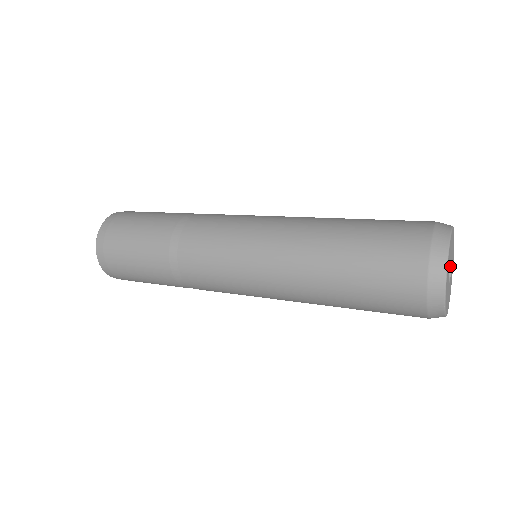
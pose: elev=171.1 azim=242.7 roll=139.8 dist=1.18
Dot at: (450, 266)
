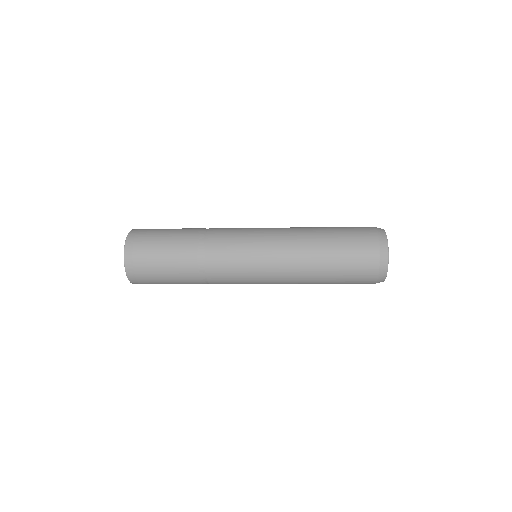
Dot at: occluded
